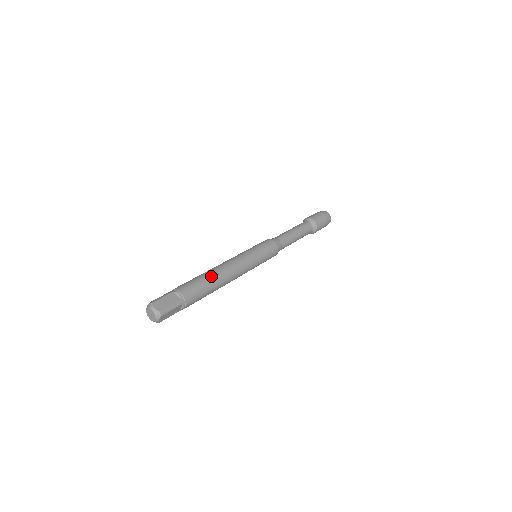
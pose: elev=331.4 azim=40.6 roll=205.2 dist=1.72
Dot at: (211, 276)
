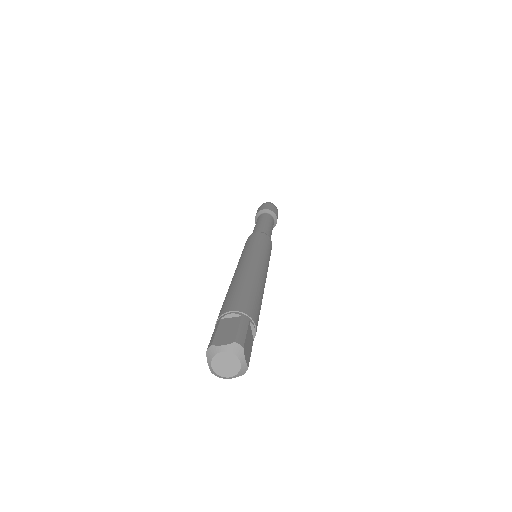
Dot at: (262, 295)
